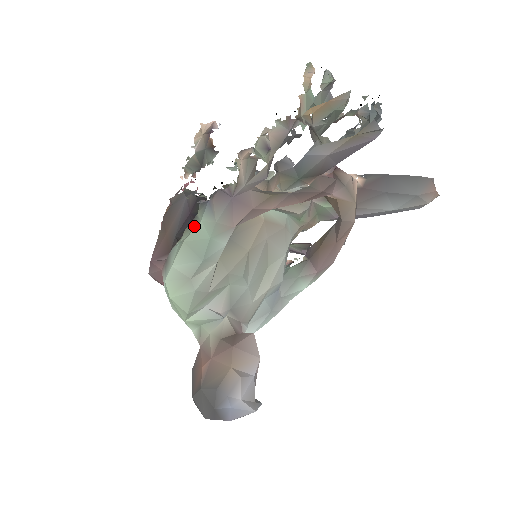
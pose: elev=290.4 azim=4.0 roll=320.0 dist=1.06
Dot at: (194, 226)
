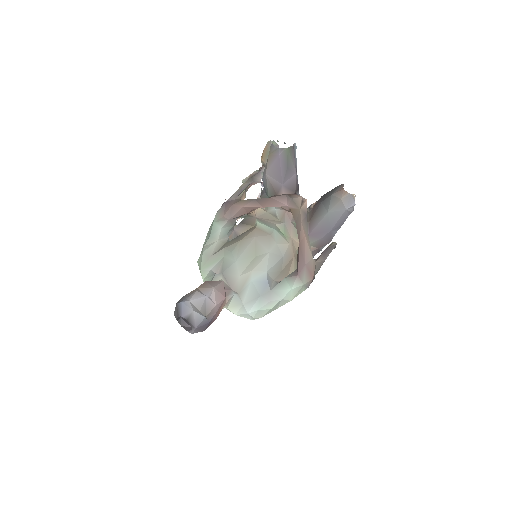
Dot at: occluded
